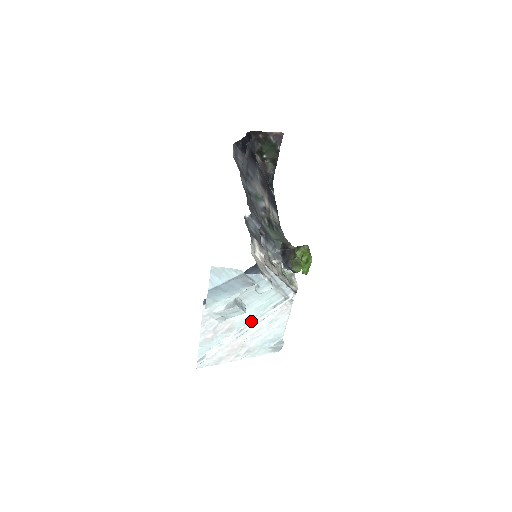
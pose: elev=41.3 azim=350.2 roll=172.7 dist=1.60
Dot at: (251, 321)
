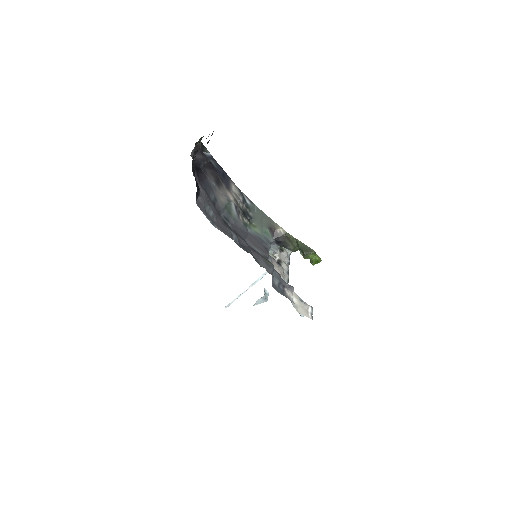
Dot at: (260, 277)
